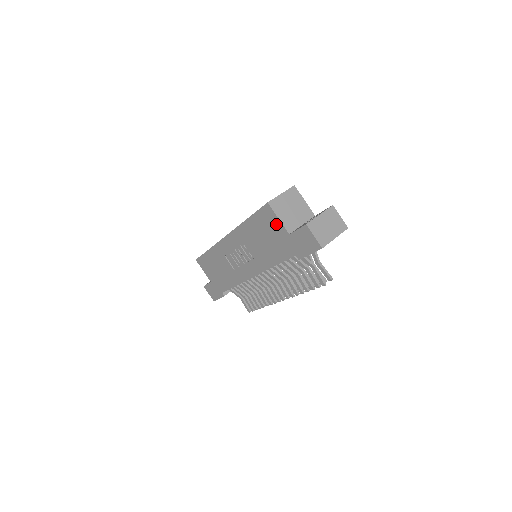
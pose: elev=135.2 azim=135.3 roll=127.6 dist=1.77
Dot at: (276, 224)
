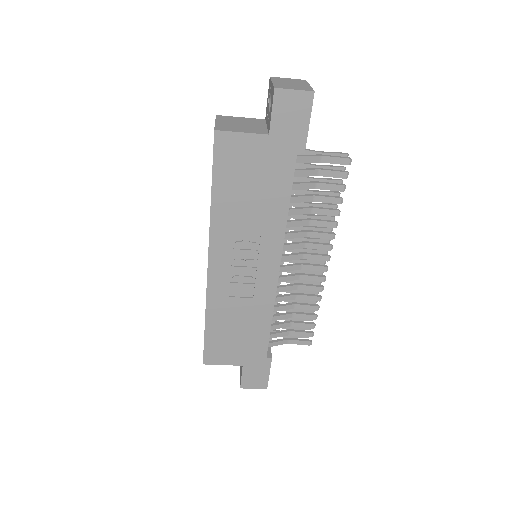
Dot at: (245, 145)
